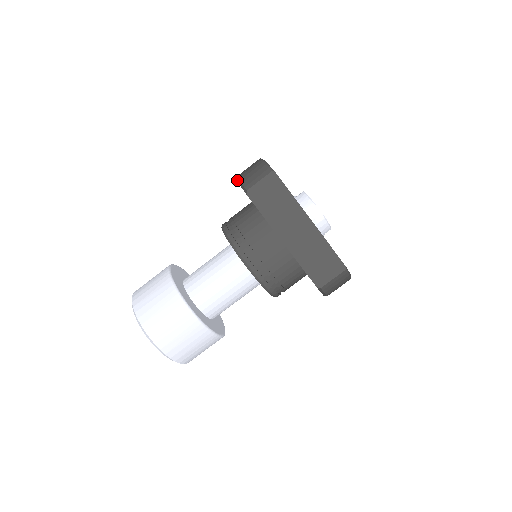
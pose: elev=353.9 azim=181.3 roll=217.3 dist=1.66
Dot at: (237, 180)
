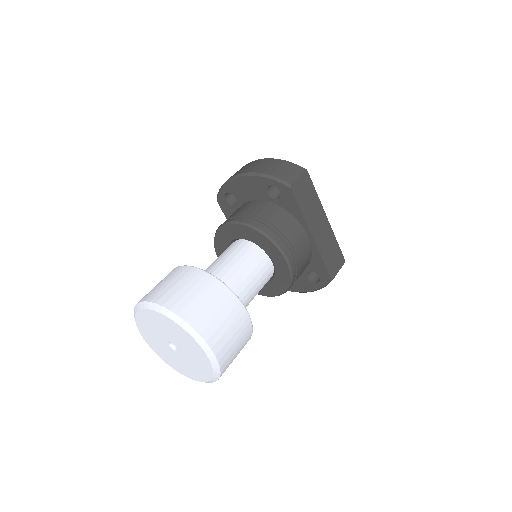
Dot at: (261, 175)
